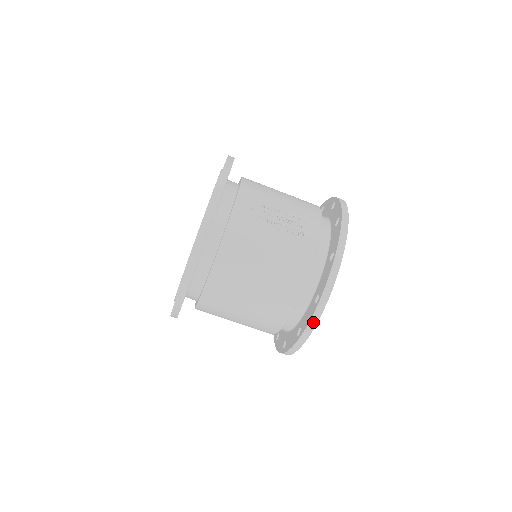
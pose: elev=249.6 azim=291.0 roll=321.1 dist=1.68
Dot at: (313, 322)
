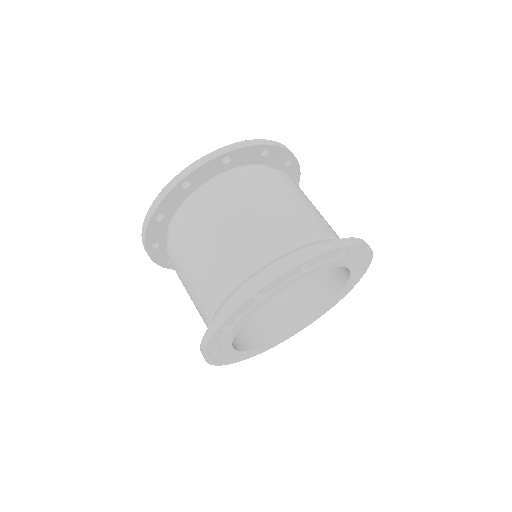
Dot at: (280, 270)
